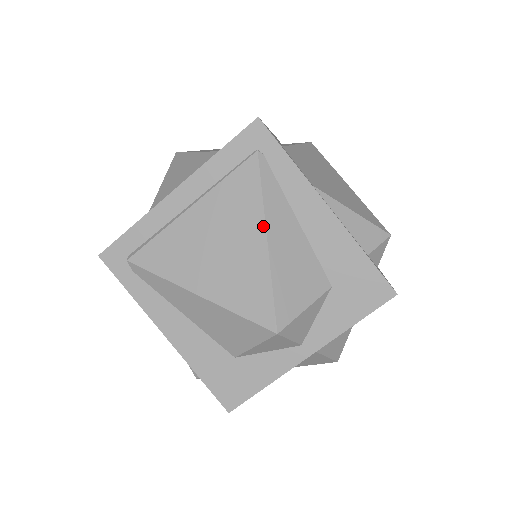
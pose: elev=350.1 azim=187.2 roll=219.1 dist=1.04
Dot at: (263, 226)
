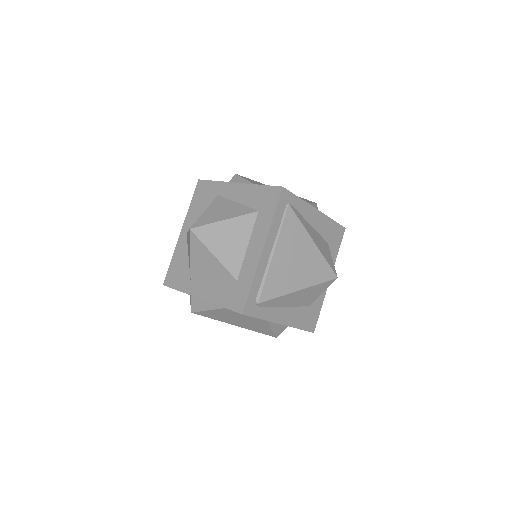
Dot at: (310, 237)
